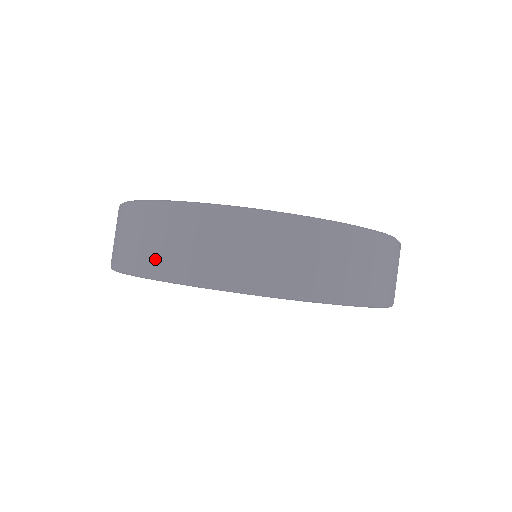
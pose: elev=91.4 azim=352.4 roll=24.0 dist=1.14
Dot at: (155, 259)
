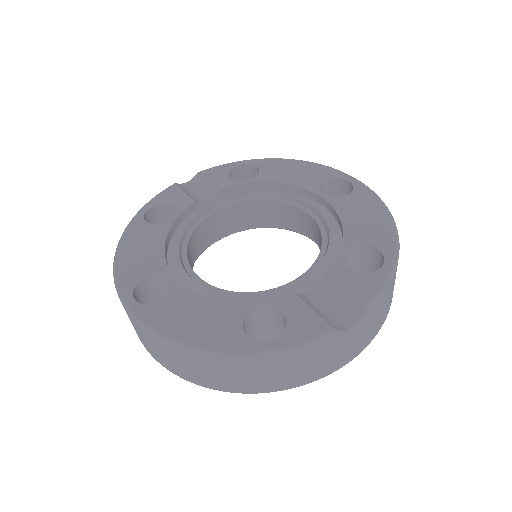
Dot at: occluded
